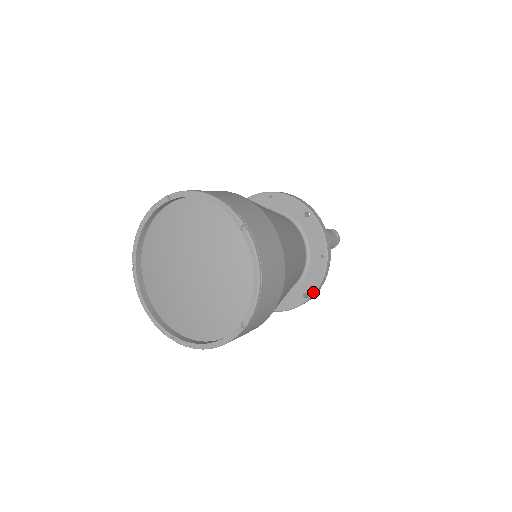
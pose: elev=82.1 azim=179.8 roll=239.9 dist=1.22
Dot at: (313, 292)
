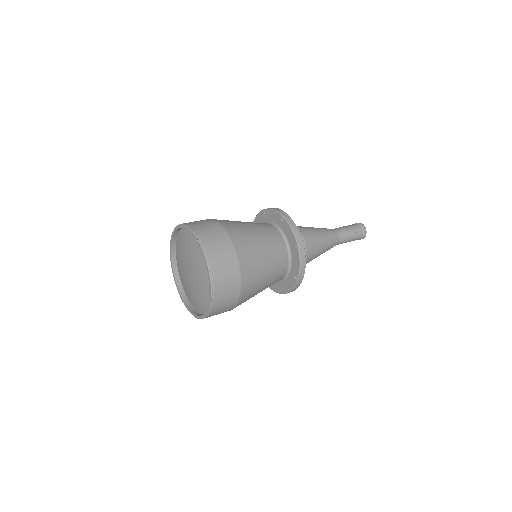
Dot at: (298, 274)
